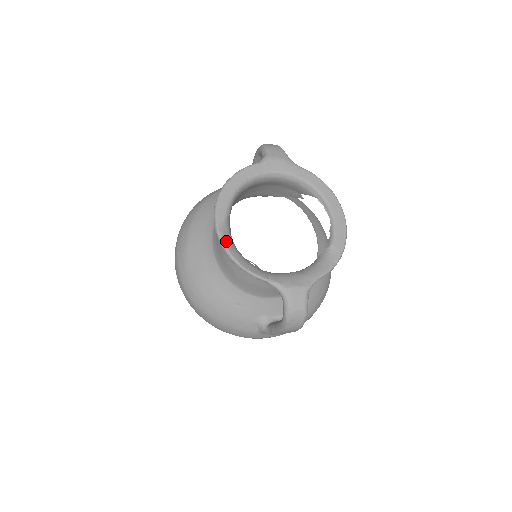
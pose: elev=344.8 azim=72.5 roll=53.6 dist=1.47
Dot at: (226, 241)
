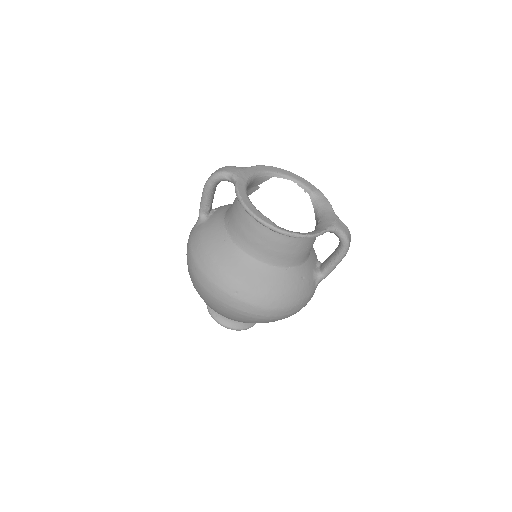
Dot at: (290, 231)
